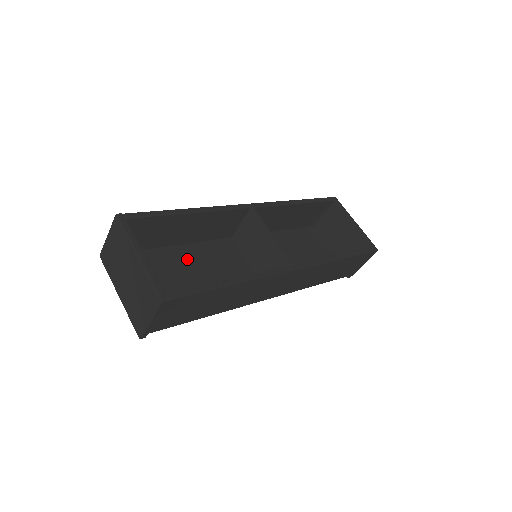
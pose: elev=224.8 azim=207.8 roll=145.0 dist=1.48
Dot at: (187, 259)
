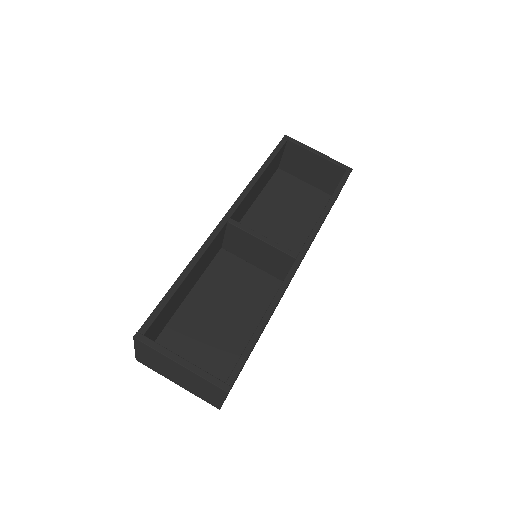
Dot at: (203, 304)
